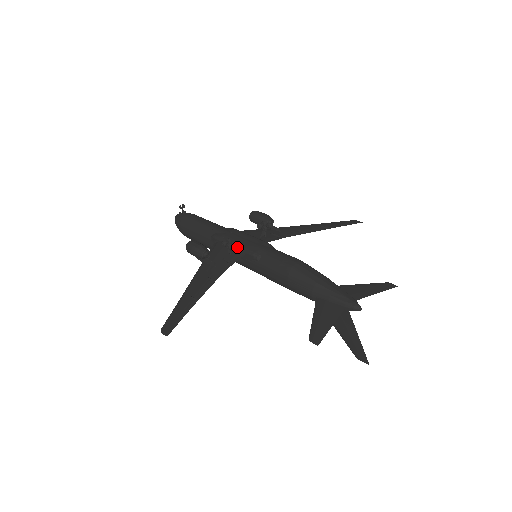
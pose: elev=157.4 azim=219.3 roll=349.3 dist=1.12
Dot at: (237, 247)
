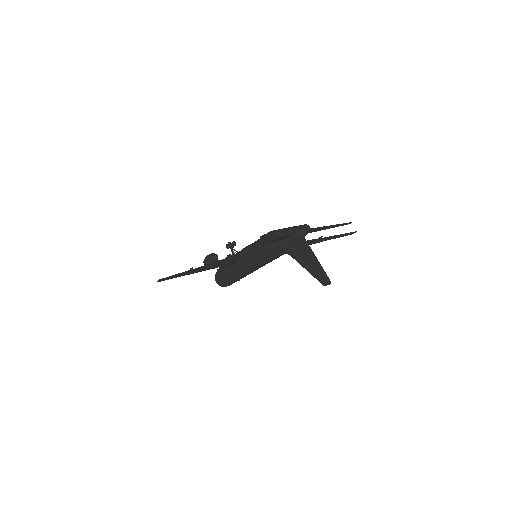
Dot at: (240, 251)
